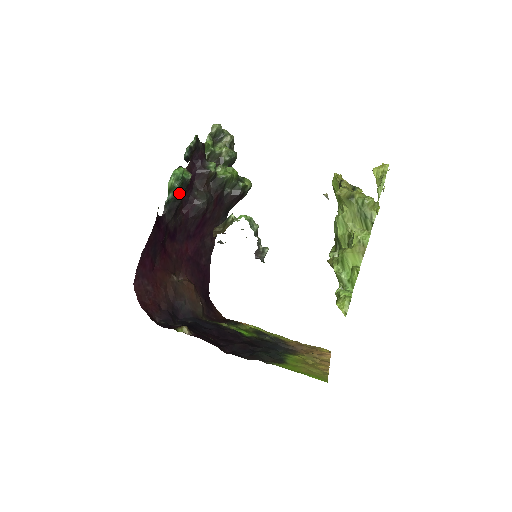
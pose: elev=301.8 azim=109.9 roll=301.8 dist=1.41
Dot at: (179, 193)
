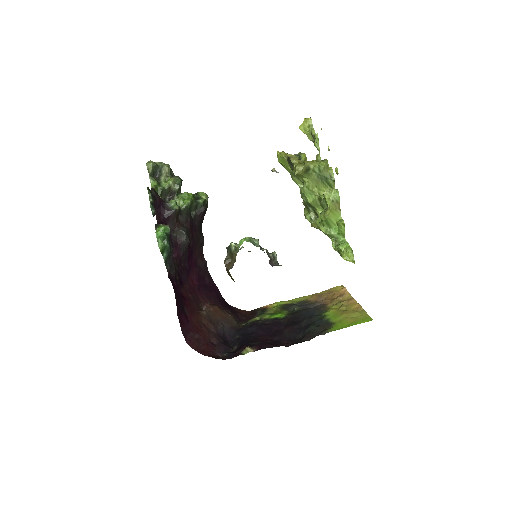
Dot at: (170, 248)
